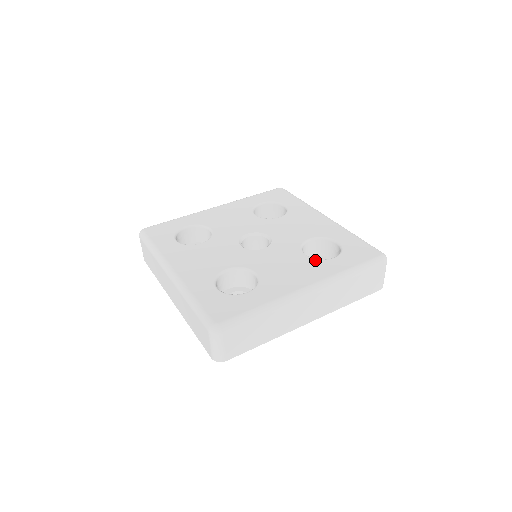
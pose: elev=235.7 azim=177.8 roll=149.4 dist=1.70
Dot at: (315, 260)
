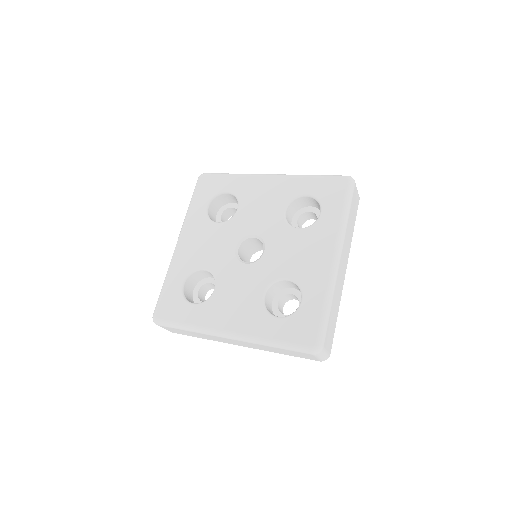
Dot at: (262, 308)
